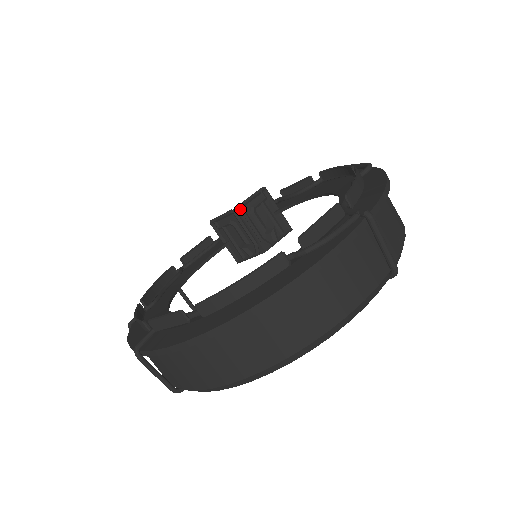
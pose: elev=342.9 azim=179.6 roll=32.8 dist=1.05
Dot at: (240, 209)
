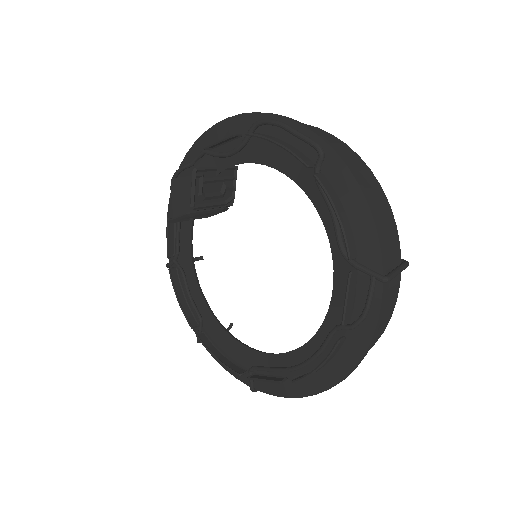
Dot at: (194, 209)
